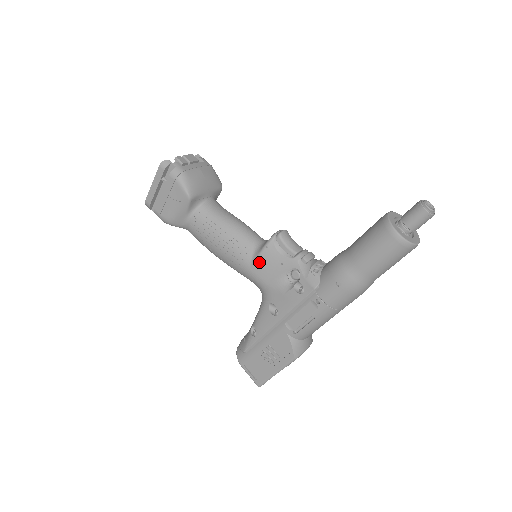
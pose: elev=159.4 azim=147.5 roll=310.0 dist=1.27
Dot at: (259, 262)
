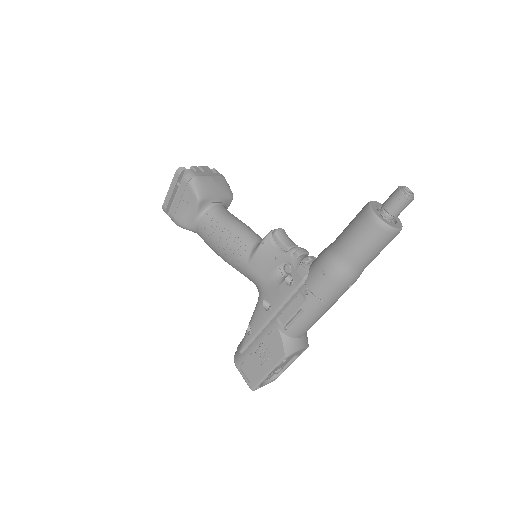
Dot at: (256, 258)
